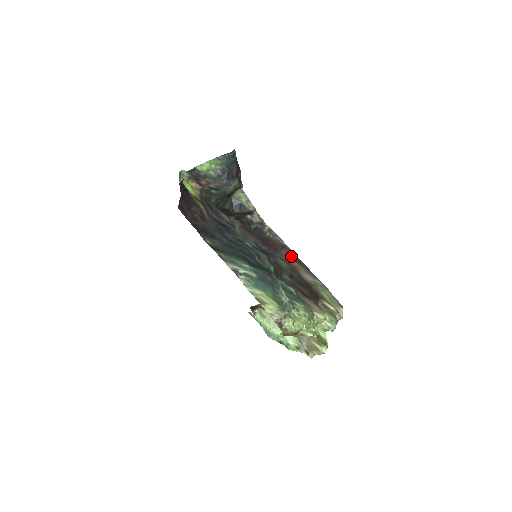
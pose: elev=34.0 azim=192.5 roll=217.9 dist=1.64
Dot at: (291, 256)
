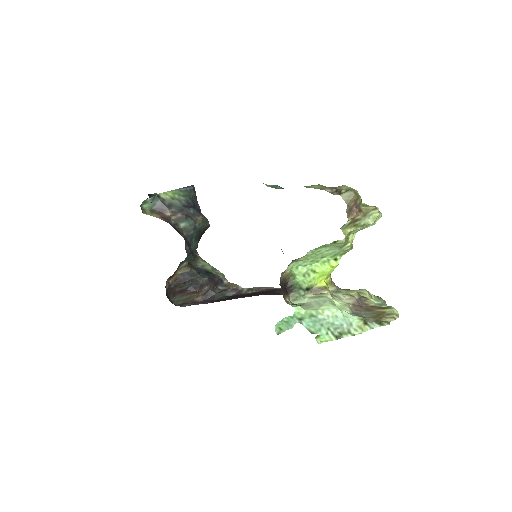
Dot at: occluded
